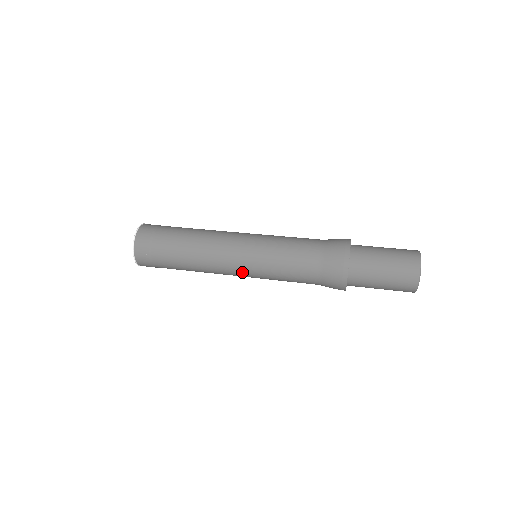
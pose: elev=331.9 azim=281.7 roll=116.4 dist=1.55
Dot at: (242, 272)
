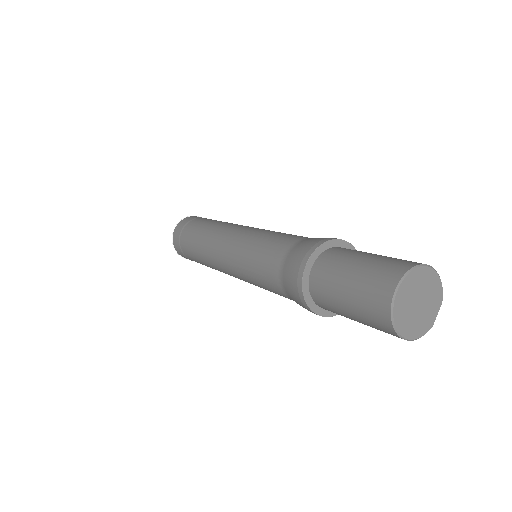
Dot at: (228, 266)
